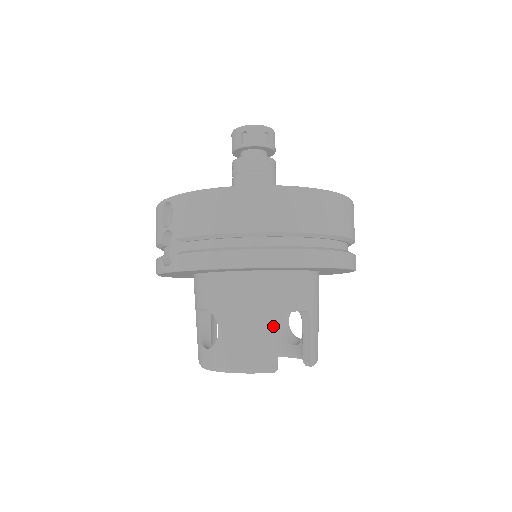
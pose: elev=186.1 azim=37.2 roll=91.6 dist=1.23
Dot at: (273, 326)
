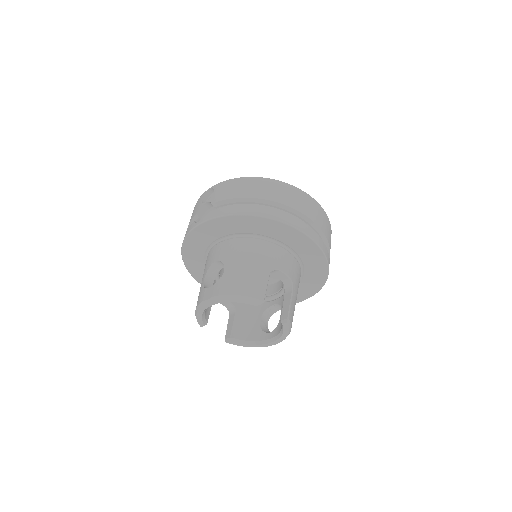
Dot at: (266, 273)
